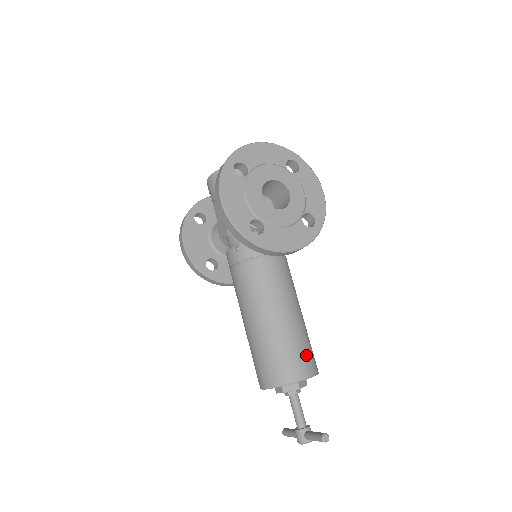
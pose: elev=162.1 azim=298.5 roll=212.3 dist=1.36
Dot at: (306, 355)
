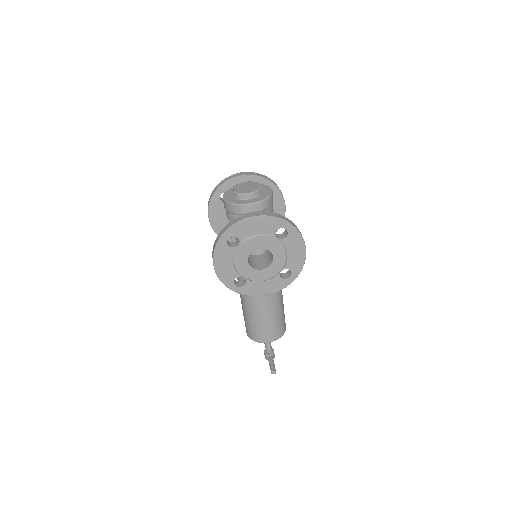
Dot at: (274, 330)
